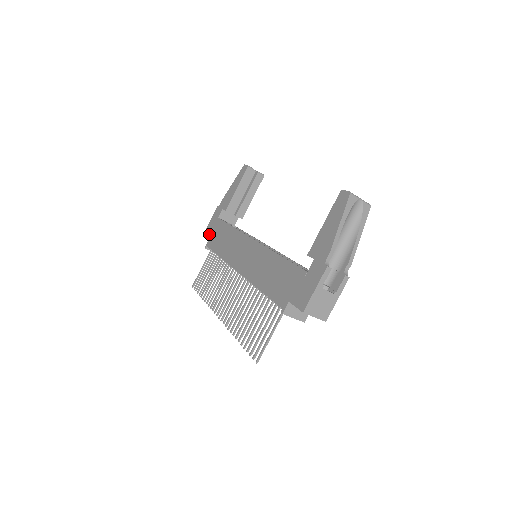
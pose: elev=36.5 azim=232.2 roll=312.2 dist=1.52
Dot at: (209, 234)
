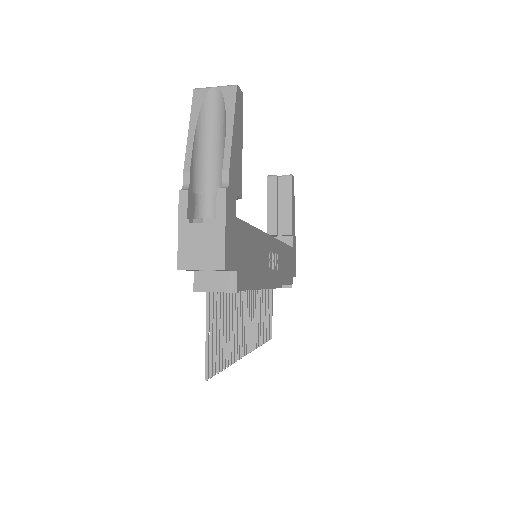
Dot at: occluded
